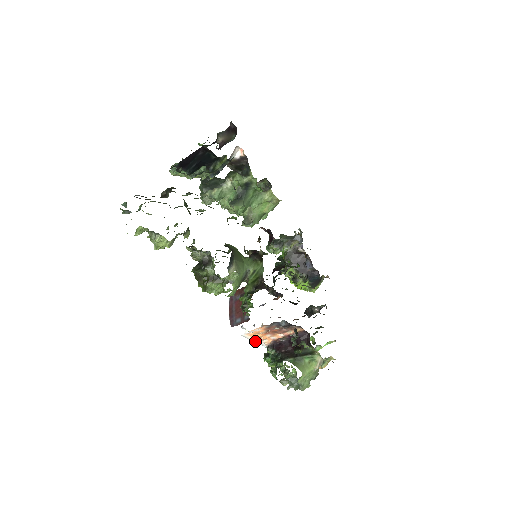
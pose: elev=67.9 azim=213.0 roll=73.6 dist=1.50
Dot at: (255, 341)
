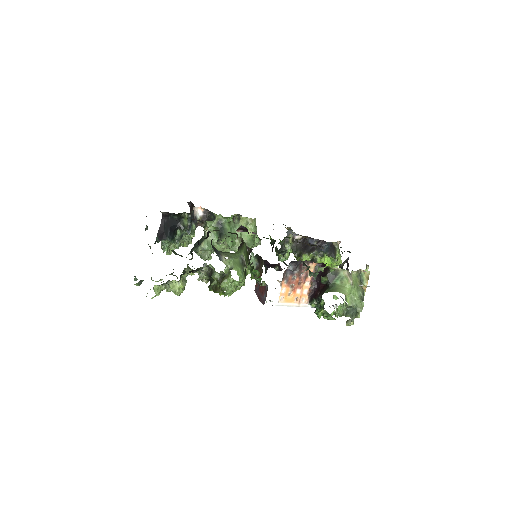
Dot at: (295, 305)
